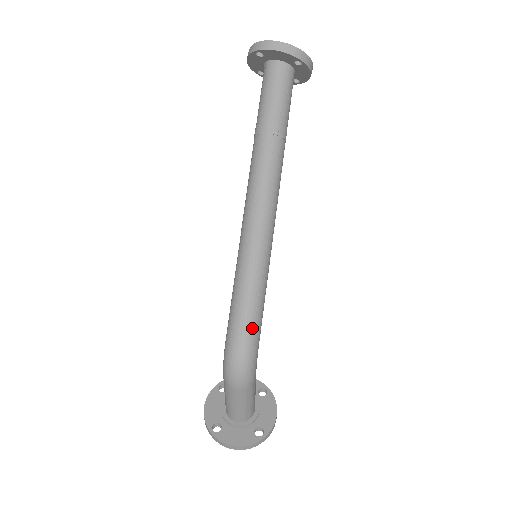
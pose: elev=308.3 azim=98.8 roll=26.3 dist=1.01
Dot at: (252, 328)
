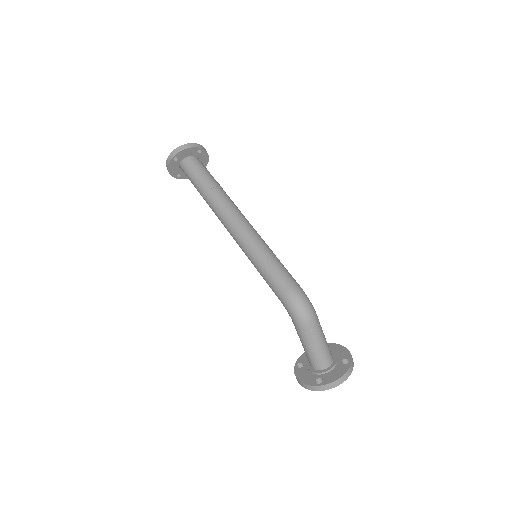
Dot at: (290, 278)
